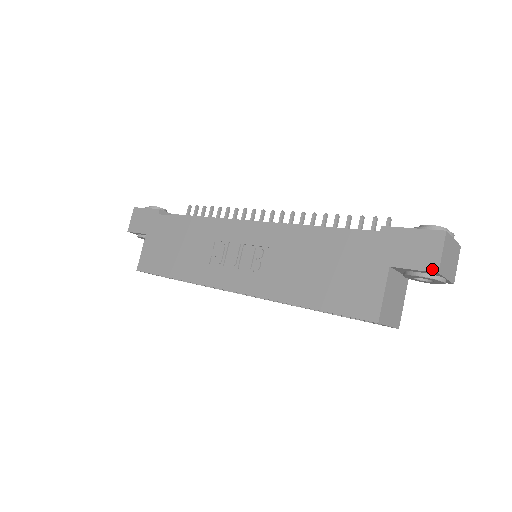
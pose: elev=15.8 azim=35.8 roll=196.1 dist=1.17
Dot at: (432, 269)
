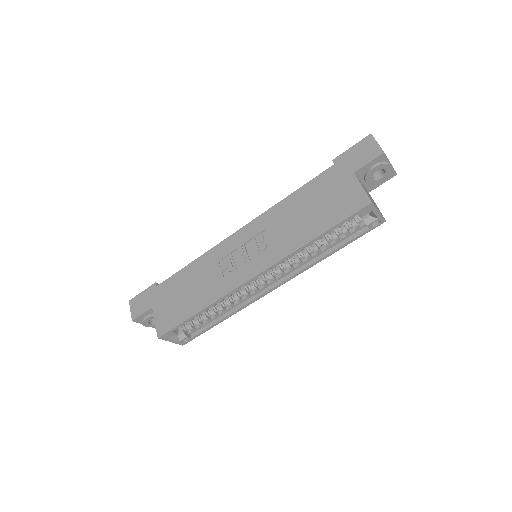
Dot at: (379, 154)
